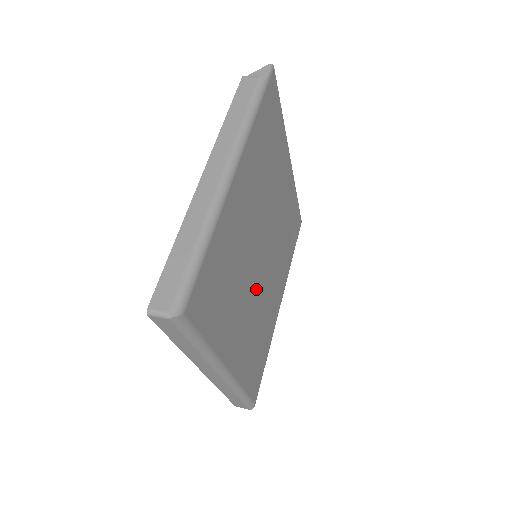
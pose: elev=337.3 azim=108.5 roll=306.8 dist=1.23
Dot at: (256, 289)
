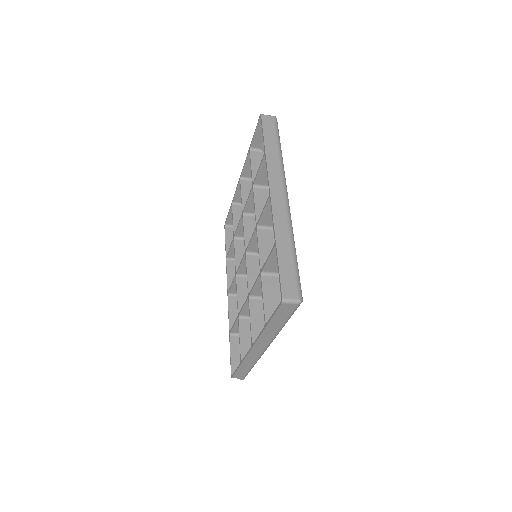
Dot at: occluded
